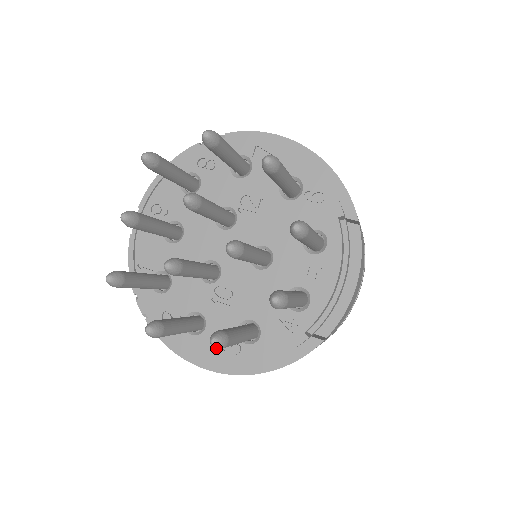
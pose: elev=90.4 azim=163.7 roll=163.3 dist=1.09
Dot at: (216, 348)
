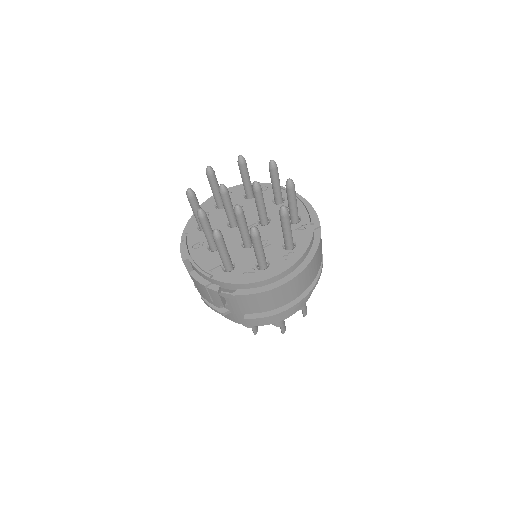
Dot at: (286, 213)
